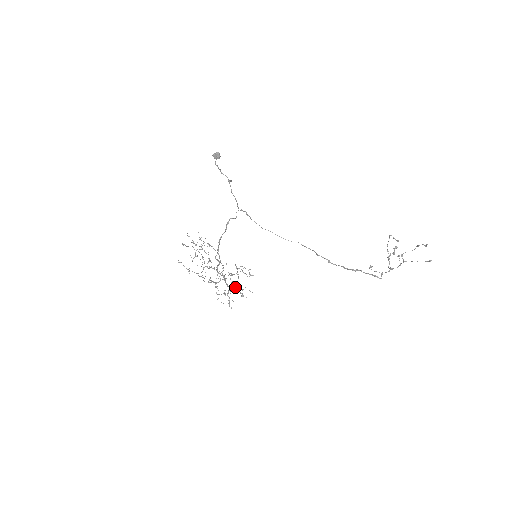
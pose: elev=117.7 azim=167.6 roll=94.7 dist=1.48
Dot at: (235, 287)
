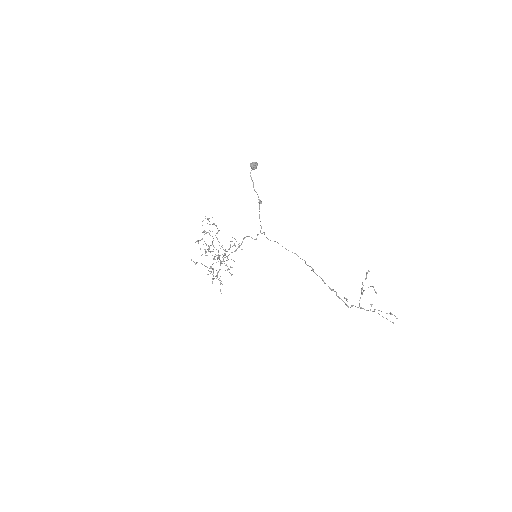
Dot at: (226, 264)
